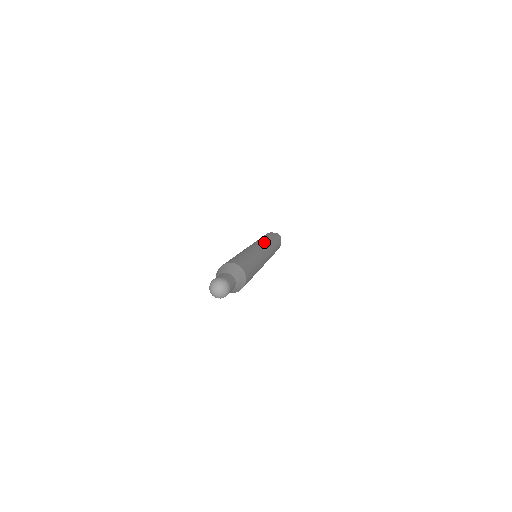
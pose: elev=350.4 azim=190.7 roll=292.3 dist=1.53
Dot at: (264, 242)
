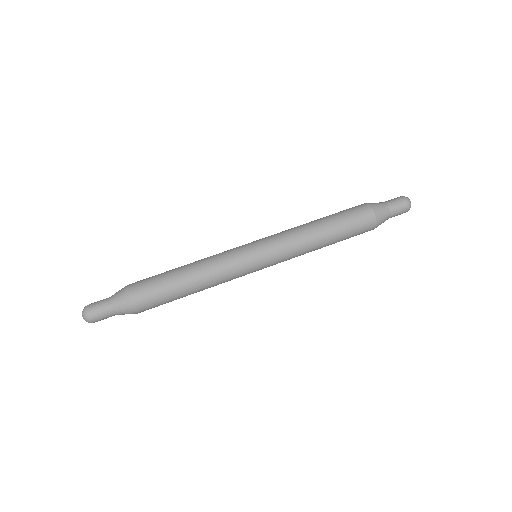
Dot at: (286, 258)
